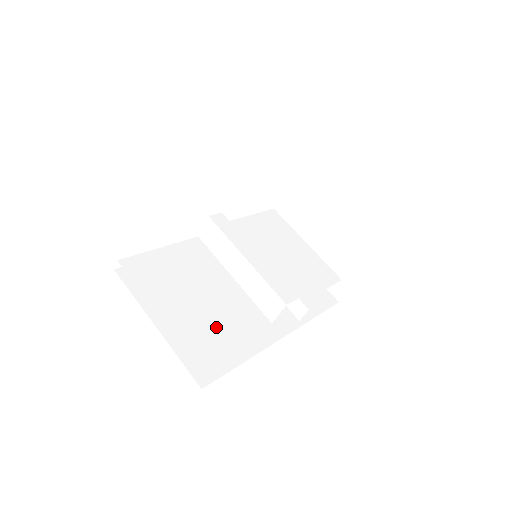
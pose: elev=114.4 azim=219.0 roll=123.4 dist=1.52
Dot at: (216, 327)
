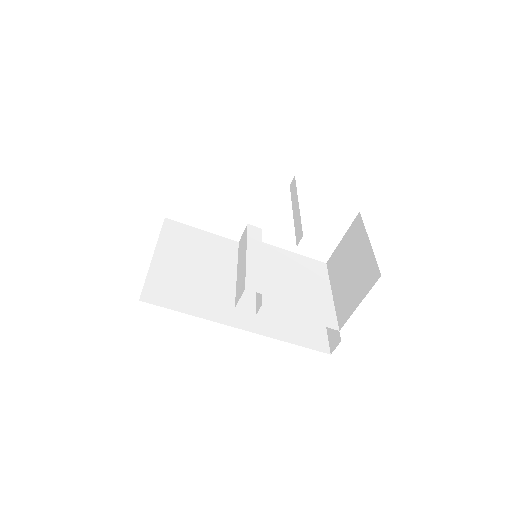
Dot at: (187, 279)
